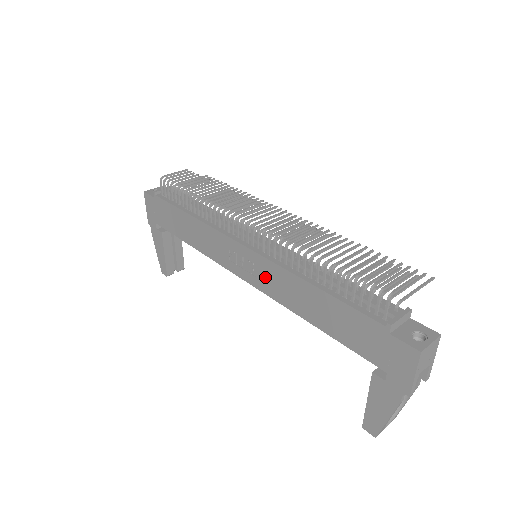
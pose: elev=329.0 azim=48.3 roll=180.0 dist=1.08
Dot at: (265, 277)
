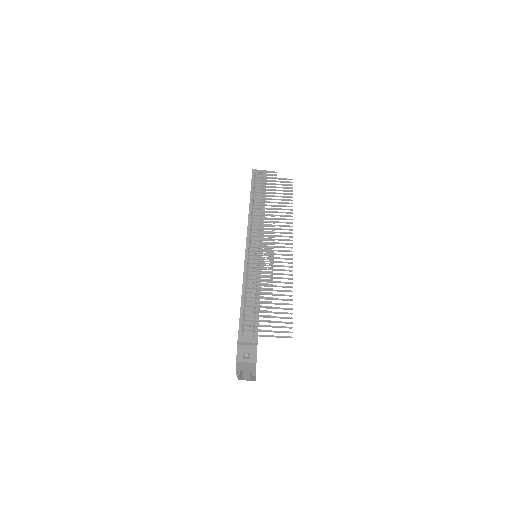
Dot at: occluded
